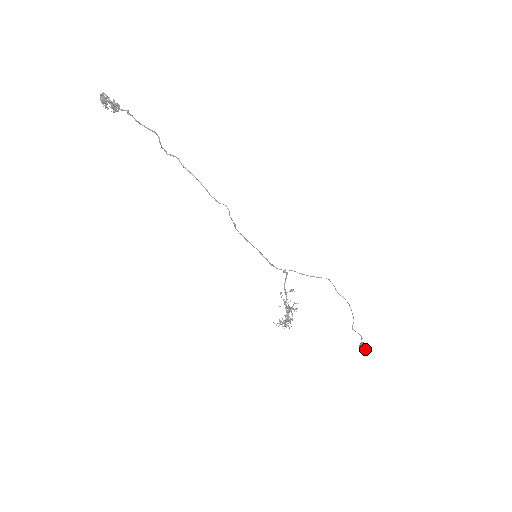
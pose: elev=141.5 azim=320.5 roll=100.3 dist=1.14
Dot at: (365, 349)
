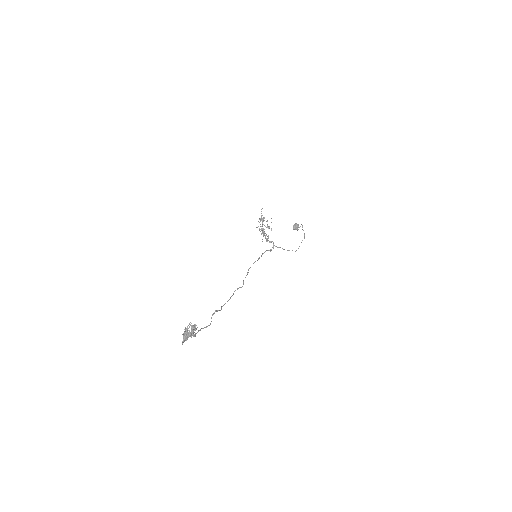
Dot at: (294, 228)
